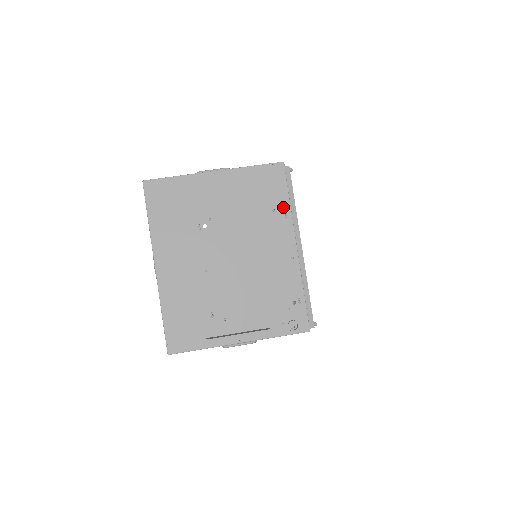
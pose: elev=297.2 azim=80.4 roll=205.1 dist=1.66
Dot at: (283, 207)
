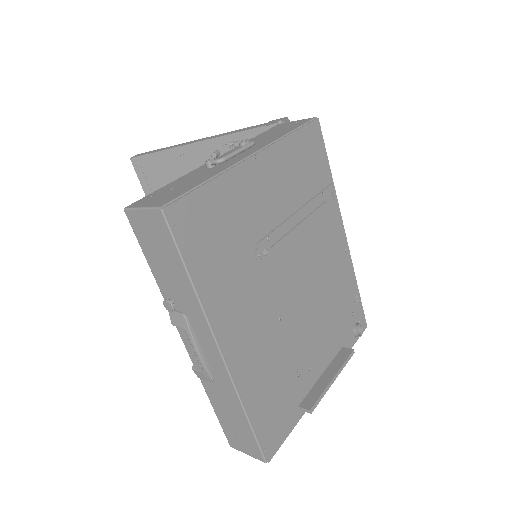
Dot at: (329, 186)
